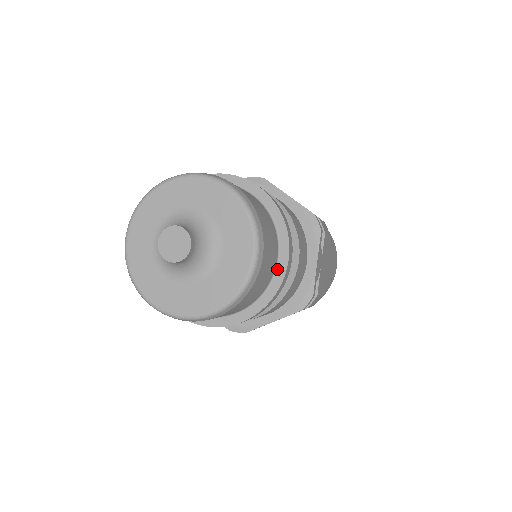
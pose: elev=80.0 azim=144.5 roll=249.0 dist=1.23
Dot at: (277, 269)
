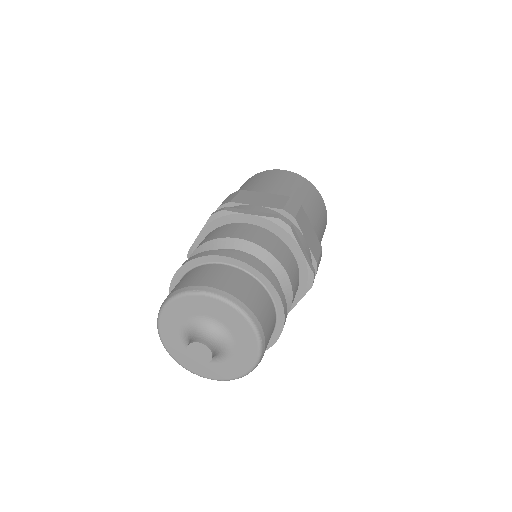
Dot at: occluded
